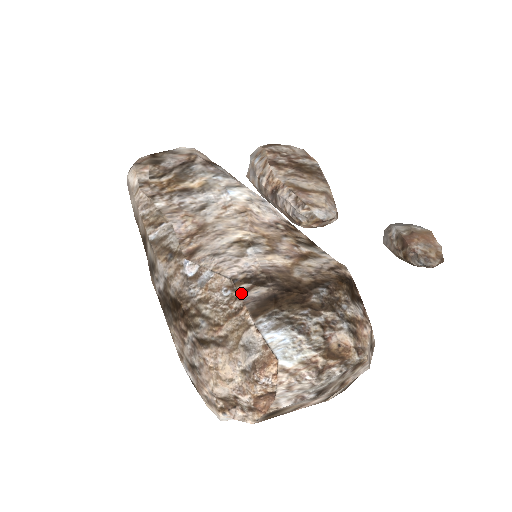
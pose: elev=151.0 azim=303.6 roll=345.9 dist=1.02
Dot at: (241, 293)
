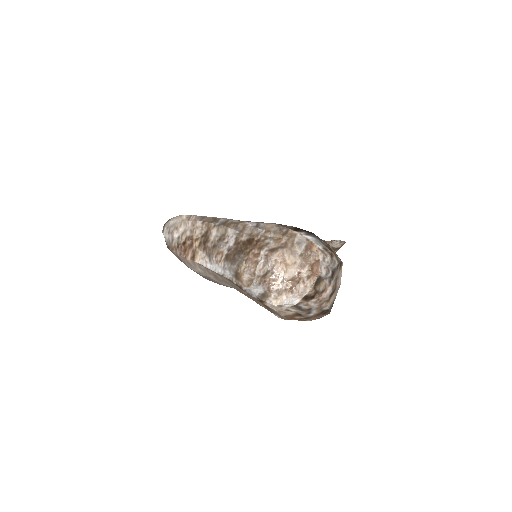
Dot at: (284, 226)
